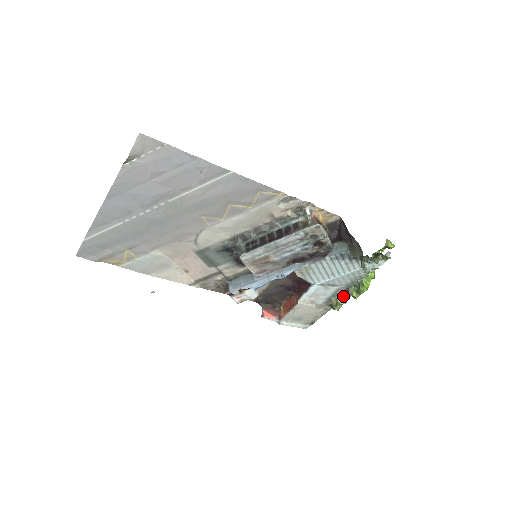
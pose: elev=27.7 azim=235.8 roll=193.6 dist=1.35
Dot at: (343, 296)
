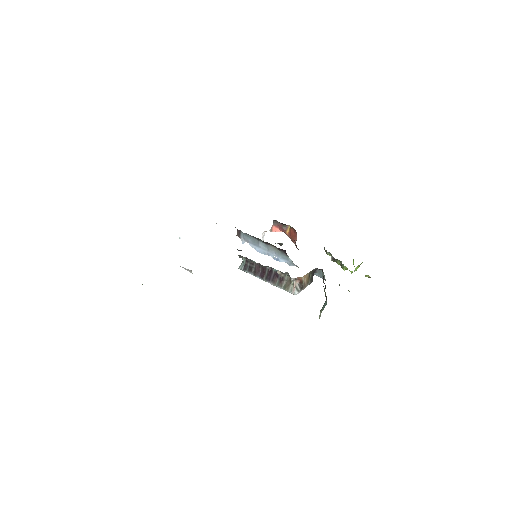
Dot at: (331, 256)
